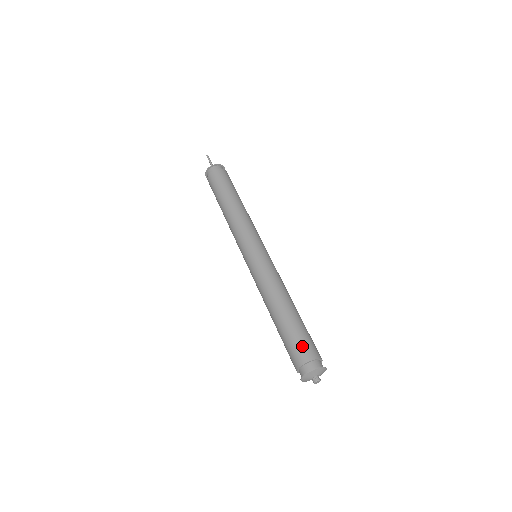
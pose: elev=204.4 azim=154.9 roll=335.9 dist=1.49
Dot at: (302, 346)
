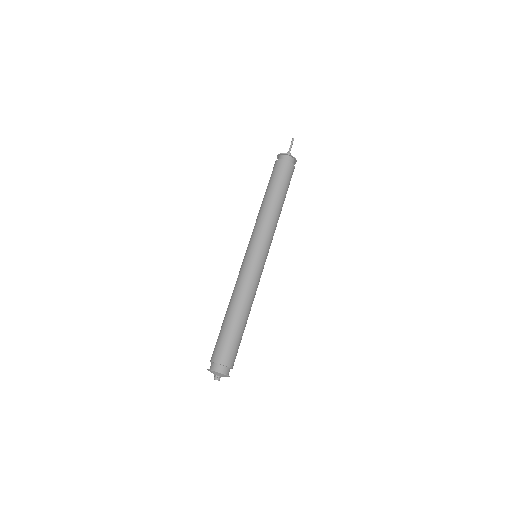
Dot at: (229, 352)
